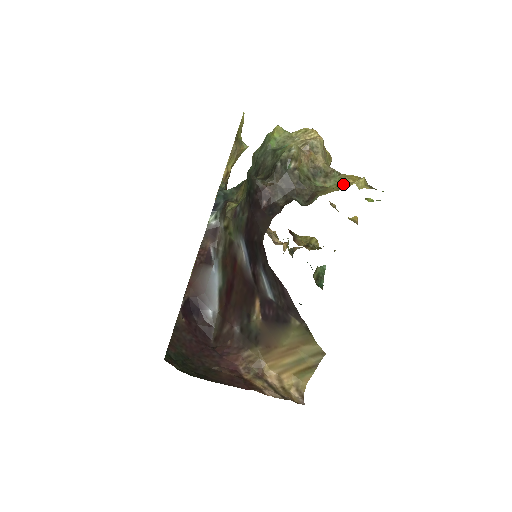
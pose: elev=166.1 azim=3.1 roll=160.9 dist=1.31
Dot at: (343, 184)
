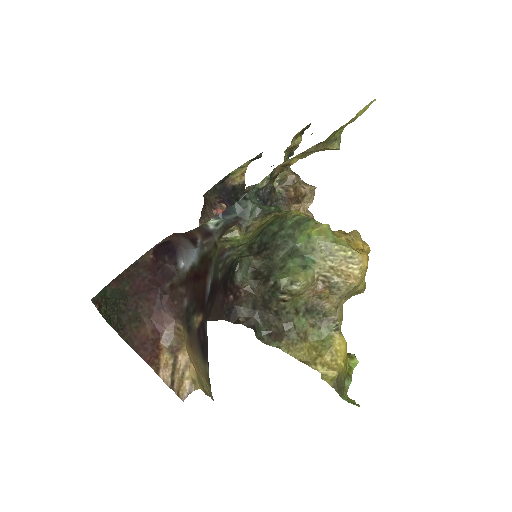
Dot at: (321, 350)
